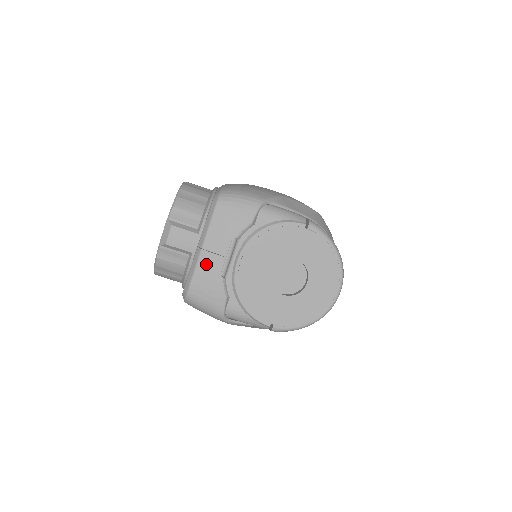
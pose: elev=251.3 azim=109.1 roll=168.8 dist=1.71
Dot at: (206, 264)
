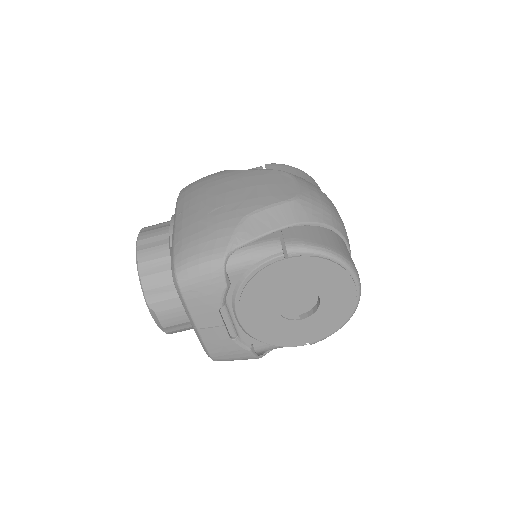
Dot at: (211, 338)
